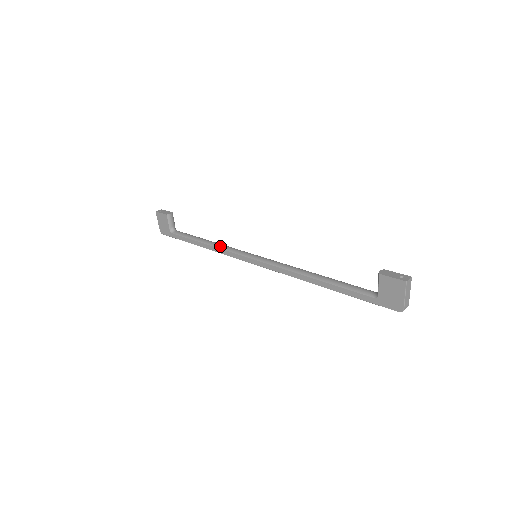
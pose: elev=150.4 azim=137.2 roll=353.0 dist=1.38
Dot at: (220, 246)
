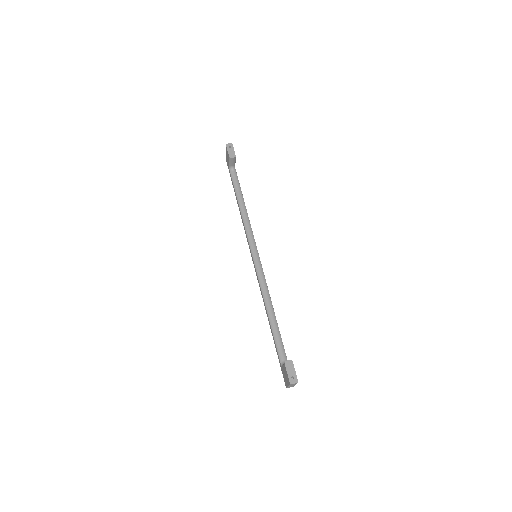
Dot at: (245, 221)
